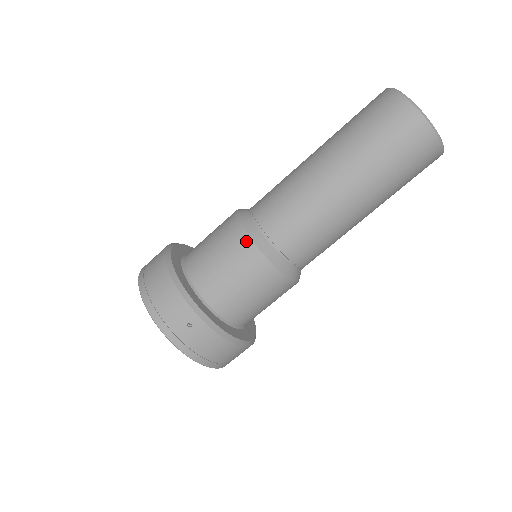
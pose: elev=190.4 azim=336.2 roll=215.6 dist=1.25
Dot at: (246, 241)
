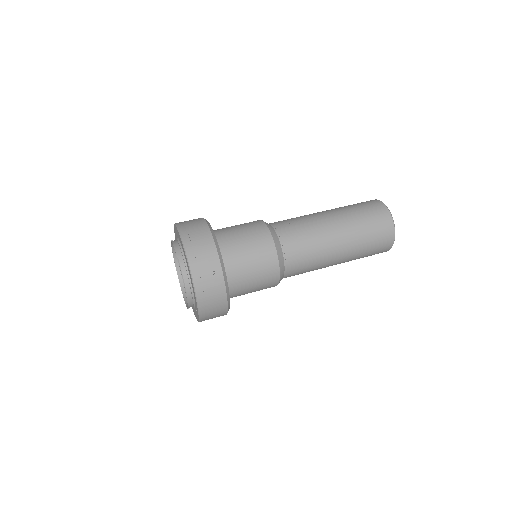
Dot at: (269, 239)
